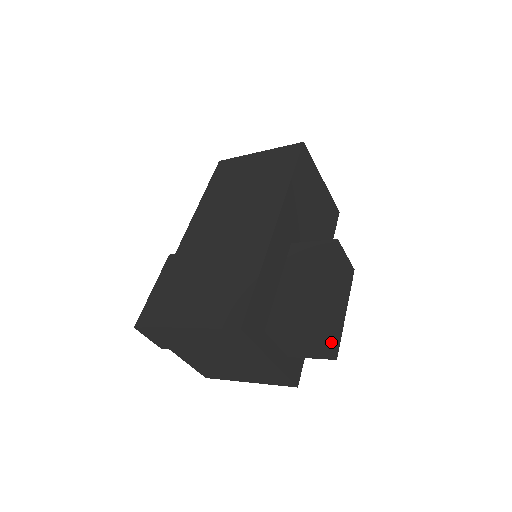
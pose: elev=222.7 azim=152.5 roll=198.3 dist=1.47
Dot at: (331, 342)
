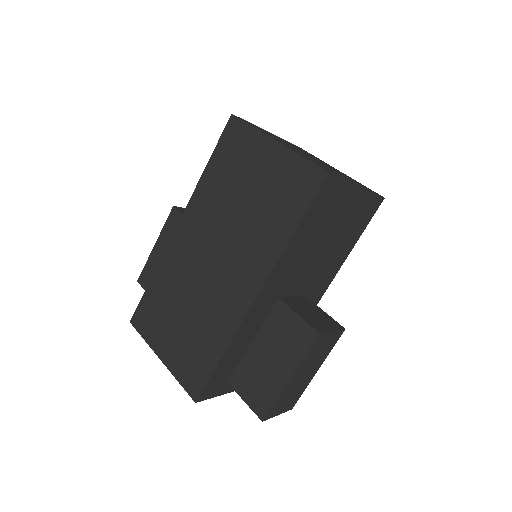
Dot at: (286, 407)
